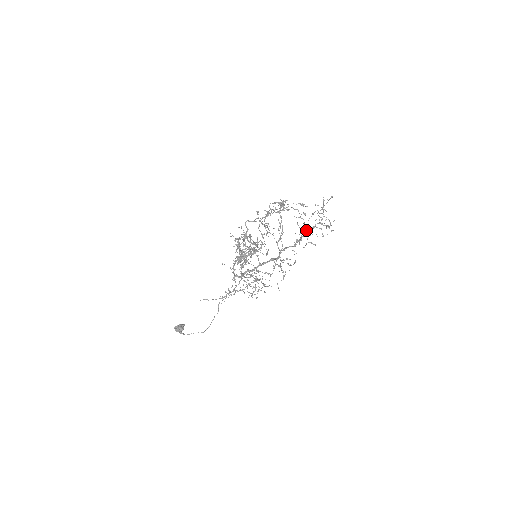
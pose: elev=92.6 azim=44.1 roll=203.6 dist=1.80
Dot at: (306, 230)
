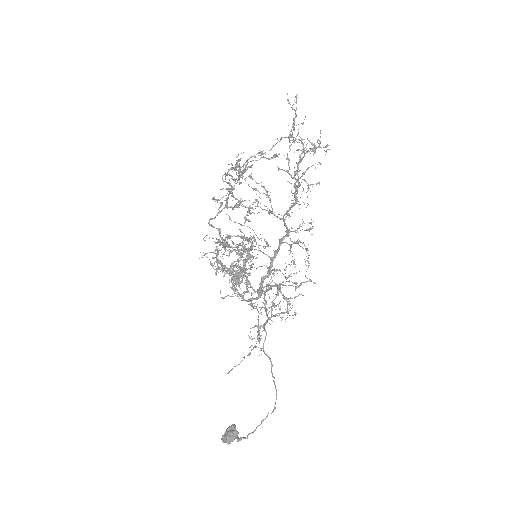
Dot at: (294, 171)
